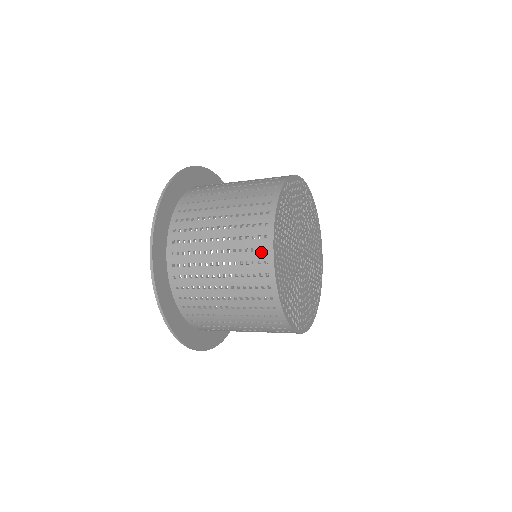
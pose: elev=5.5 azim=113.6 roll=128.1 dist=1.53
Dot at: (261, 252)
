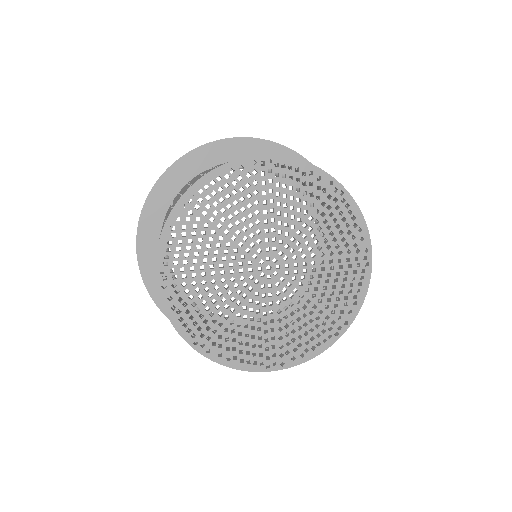
Dot at: (170, 211)
